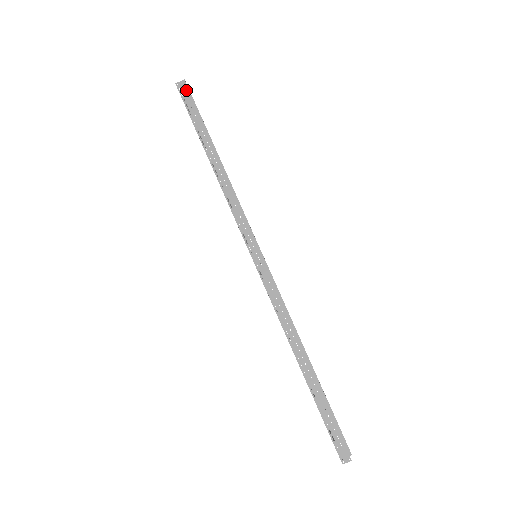
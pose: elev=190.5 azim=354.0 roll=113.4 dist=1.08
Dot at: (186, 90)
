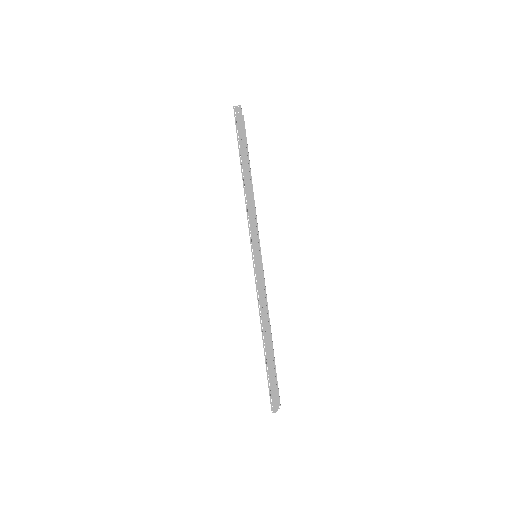
Dot at: (240, 114)
